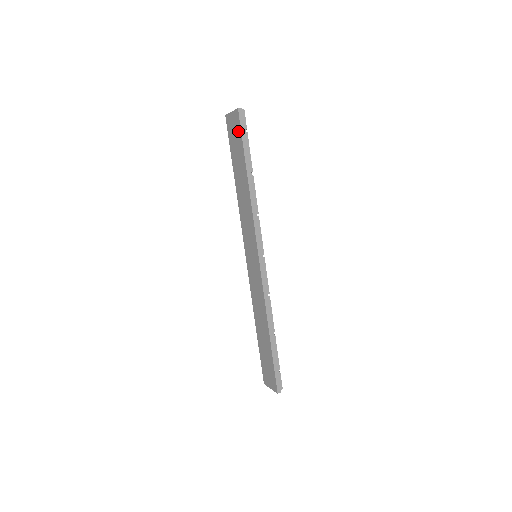
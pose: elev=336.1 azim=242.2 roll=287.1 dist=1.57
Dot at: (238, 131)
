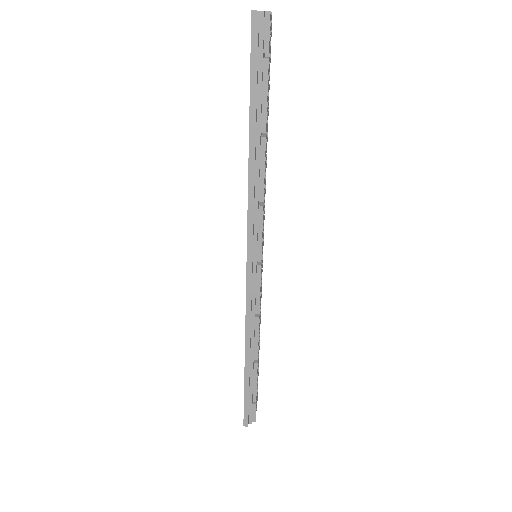
Dot at: (251, 54)
